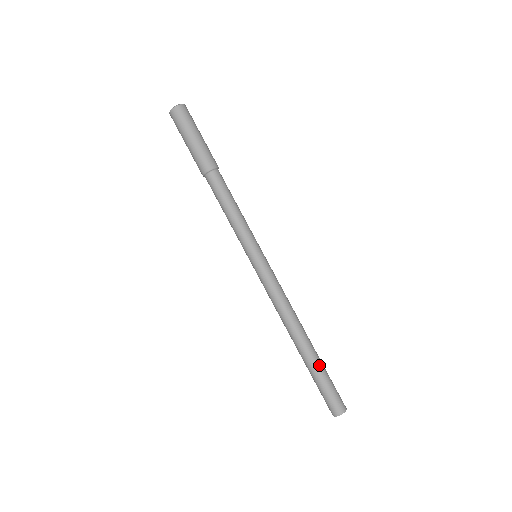
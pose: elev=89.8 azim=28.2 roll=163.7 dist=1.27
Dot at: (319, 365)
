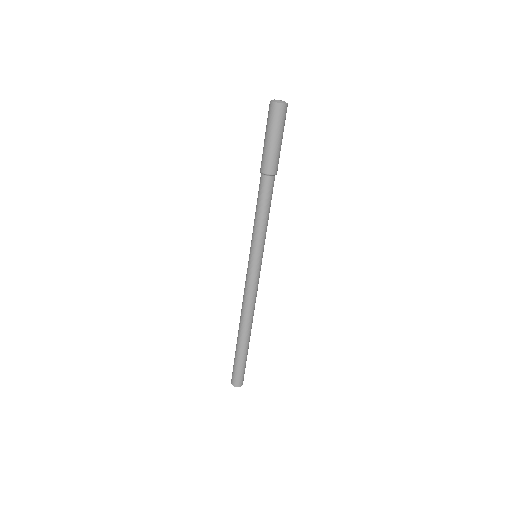
Dot at: occluded
